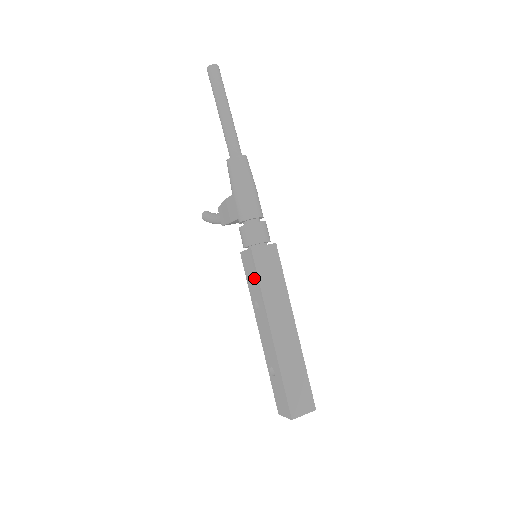
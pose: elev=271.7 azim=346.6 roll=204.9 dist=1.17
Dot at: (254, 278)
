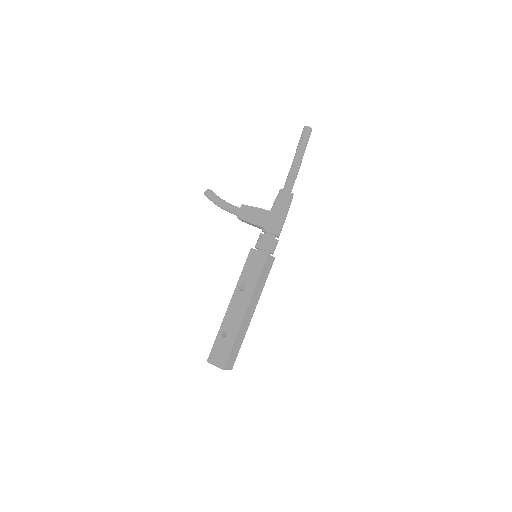
Dot at: (256, 271)
